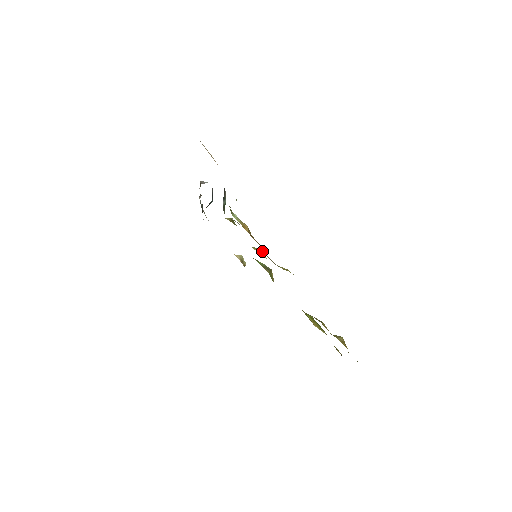
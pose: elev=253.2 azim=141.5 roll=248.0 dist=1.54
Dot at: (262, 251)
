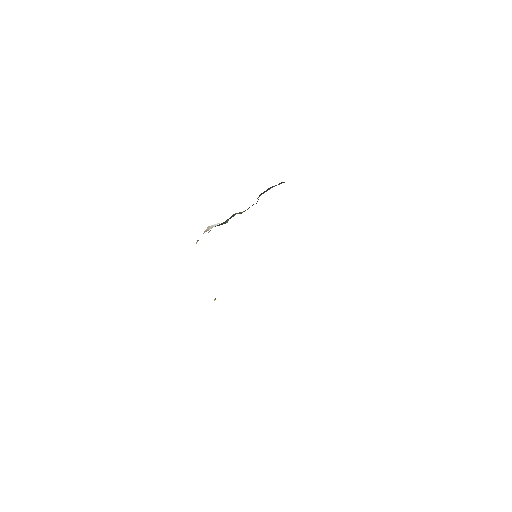
Dot at: occluded
